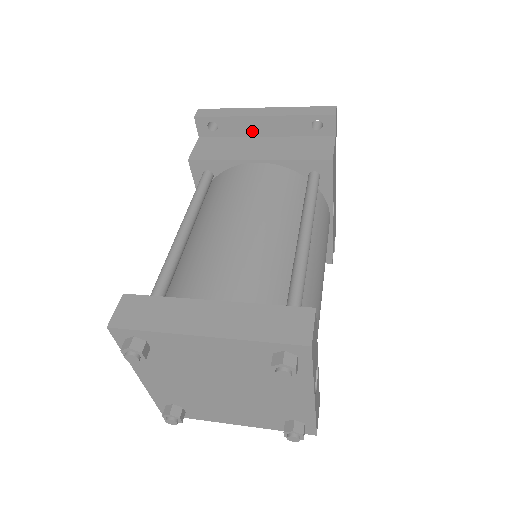
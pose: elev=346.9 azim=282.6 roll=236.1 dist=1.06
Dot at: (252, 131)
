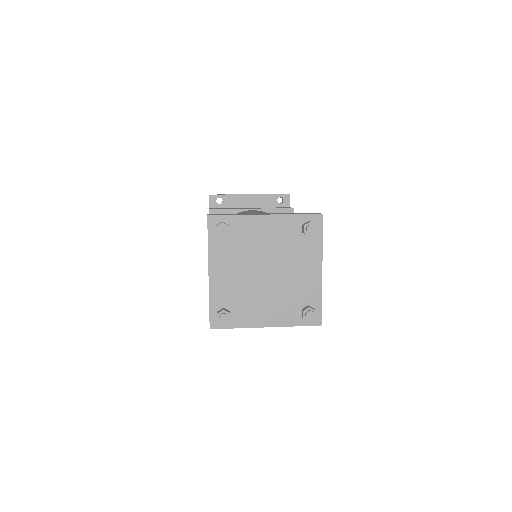
Dot at: (243, 204)
